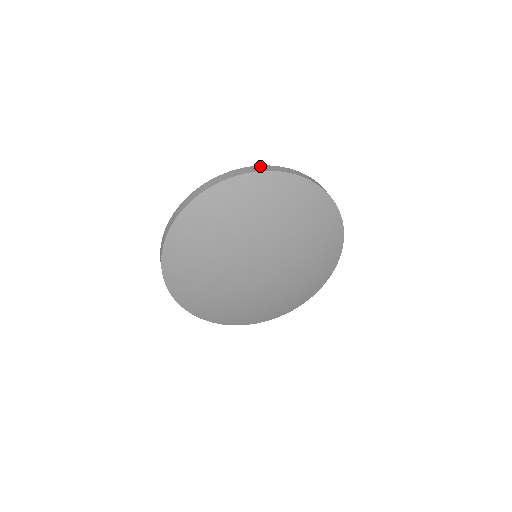
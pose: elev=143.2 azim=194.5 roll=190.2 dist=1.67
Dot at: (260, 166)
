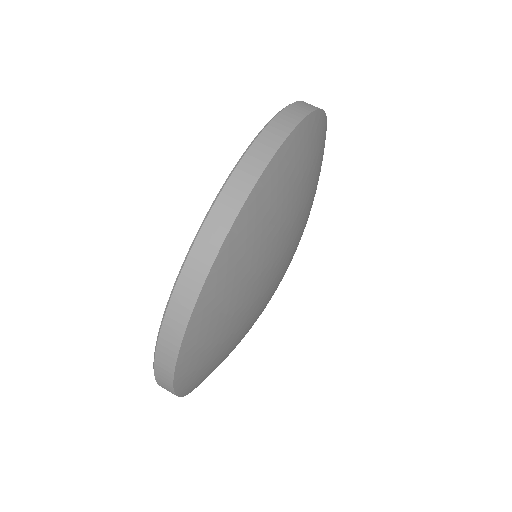
Dot at: (239, 169)
